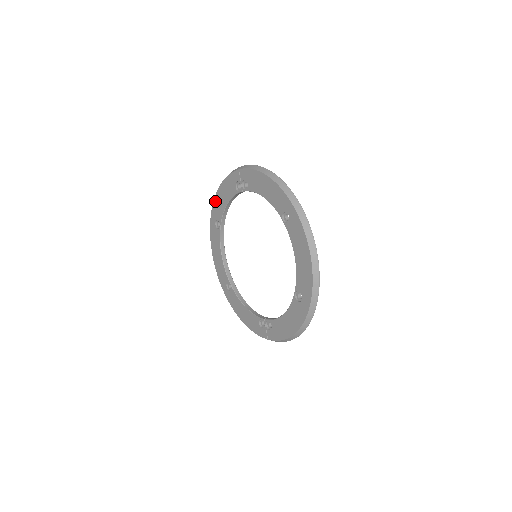
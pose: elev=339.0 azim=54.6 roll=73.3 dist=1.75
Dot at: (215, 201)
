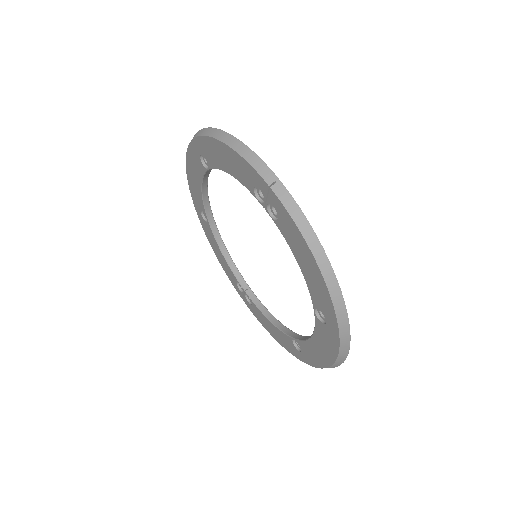
Dot at: (207, 141)
